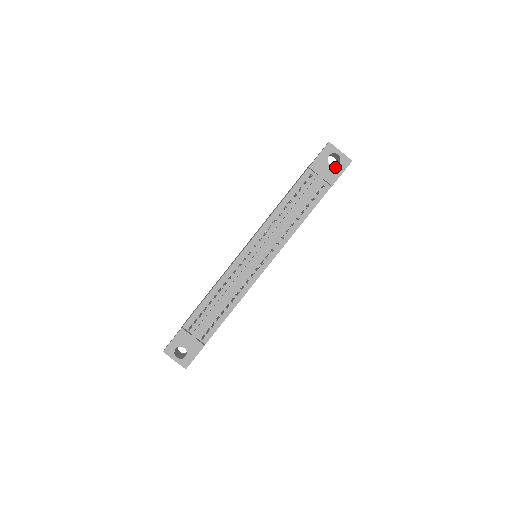
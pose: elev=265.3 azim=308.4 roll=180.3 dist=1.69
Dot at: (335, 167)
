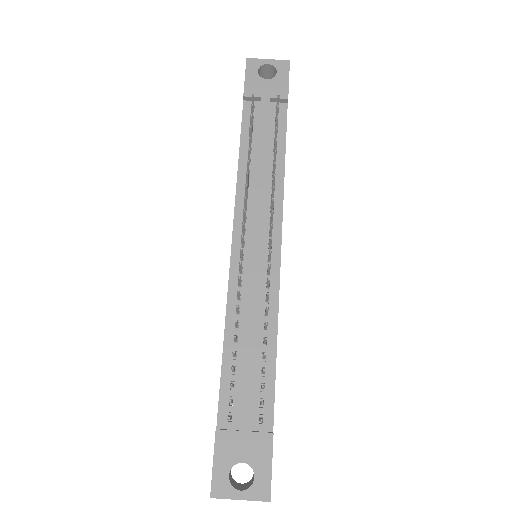
Dot at: (275, 78)
